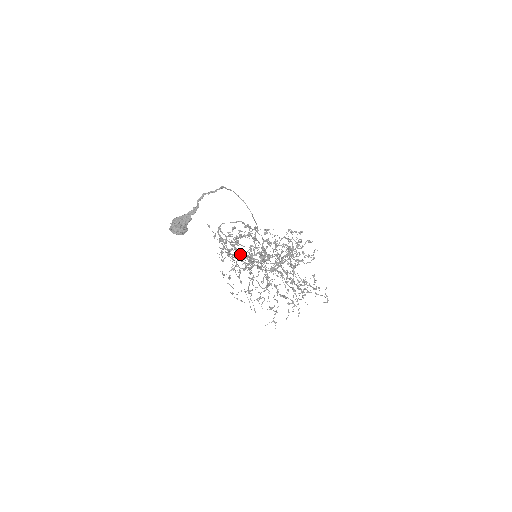
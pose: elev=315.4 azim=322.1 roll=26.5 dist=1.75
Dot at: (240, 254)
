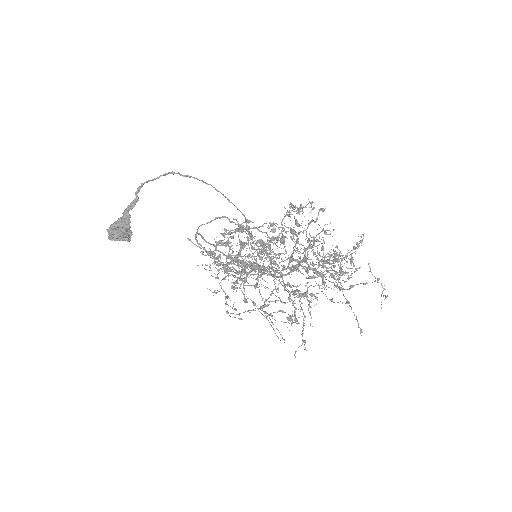
Dot at: (232, 259)
